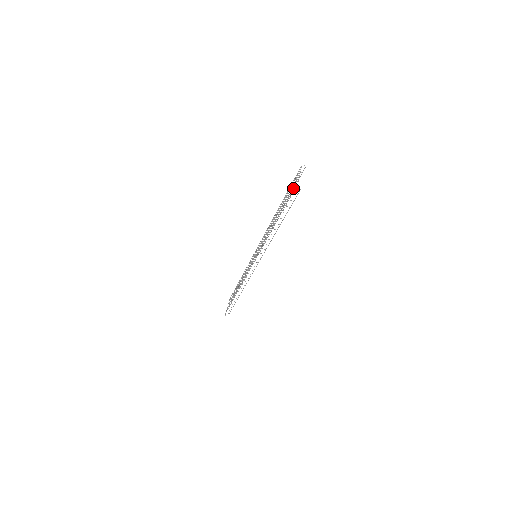
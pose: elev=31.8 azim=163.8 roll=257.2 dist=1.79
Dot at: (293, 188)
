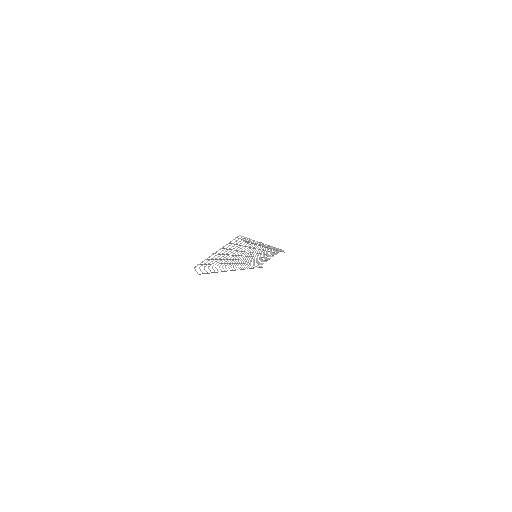
Dot at: occluded
